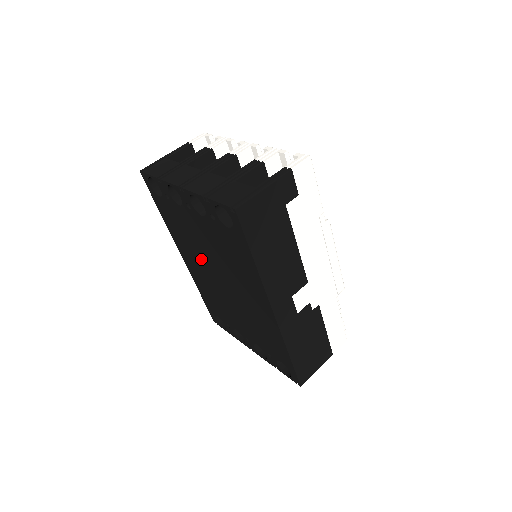
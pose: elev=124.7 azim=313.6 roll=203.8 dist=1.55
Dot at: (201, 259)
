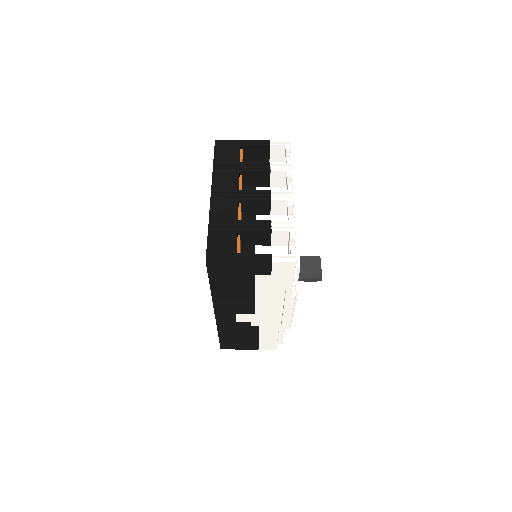
Dot at: occluded
